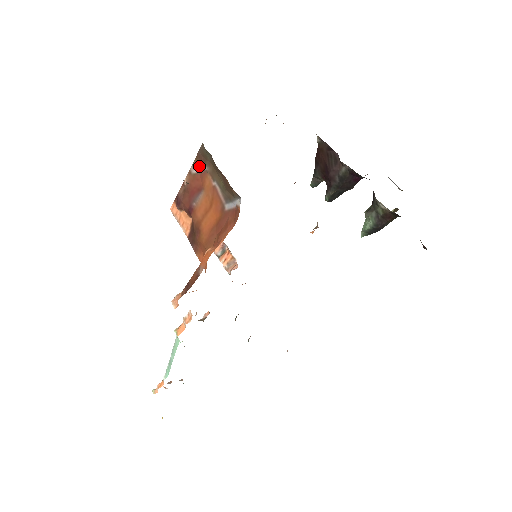
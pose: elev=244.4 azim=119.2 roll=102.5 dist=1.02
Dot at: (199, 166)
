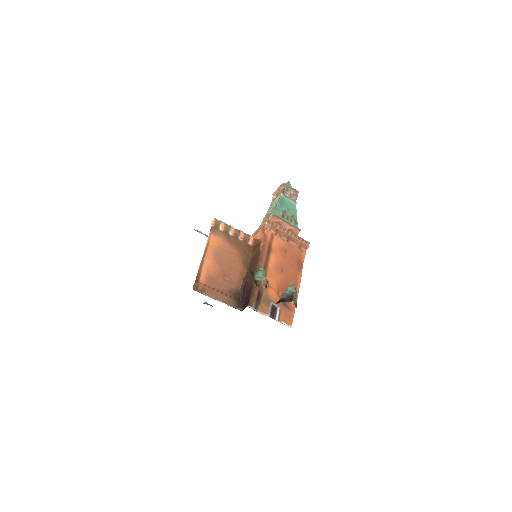
Dot at: occluded
